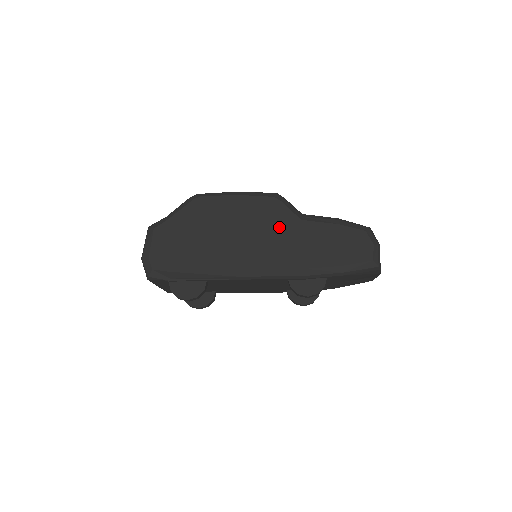
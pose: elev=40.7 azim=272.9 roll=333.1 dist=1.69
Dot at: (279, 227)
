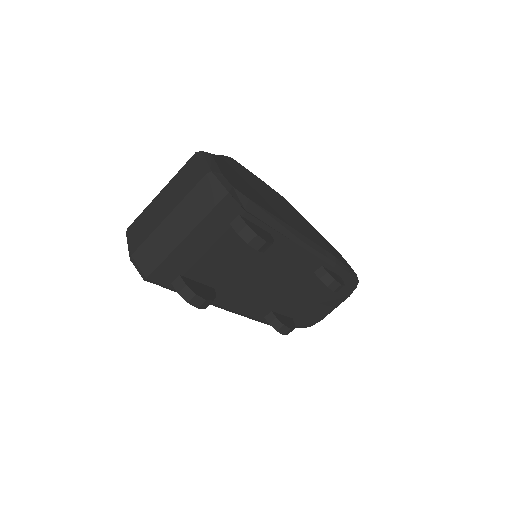
Dot at: (300, 218)
